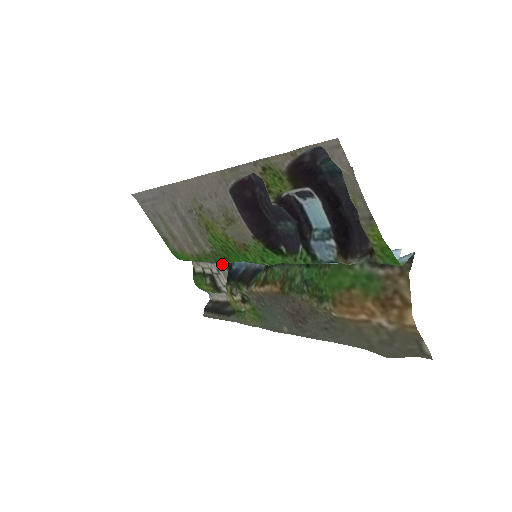
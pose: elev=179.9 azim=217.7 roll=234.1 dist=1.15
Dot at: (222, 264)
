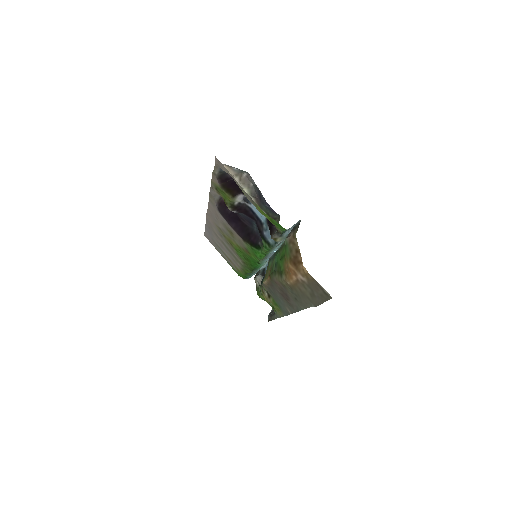
Dot at: (260, 273)
